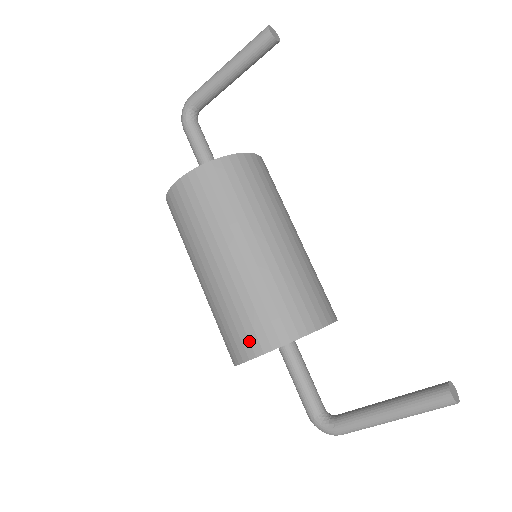
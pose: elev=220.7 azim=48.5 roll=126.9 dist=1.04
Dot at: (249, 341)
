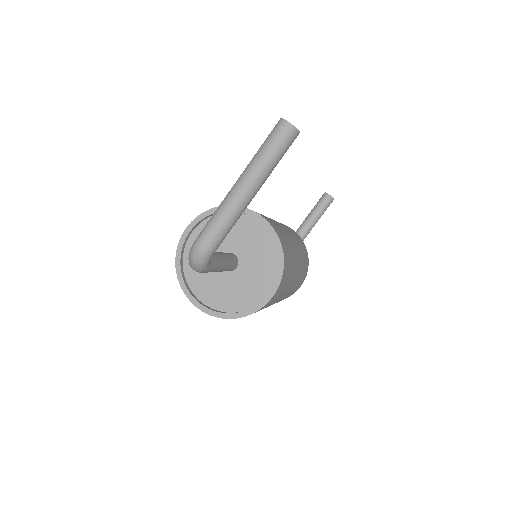
Dot at: occluded
